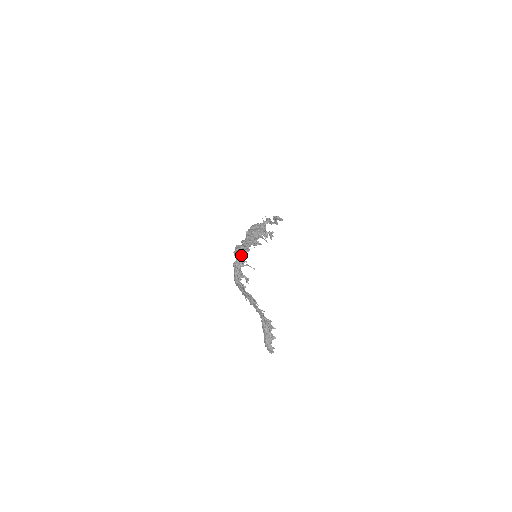
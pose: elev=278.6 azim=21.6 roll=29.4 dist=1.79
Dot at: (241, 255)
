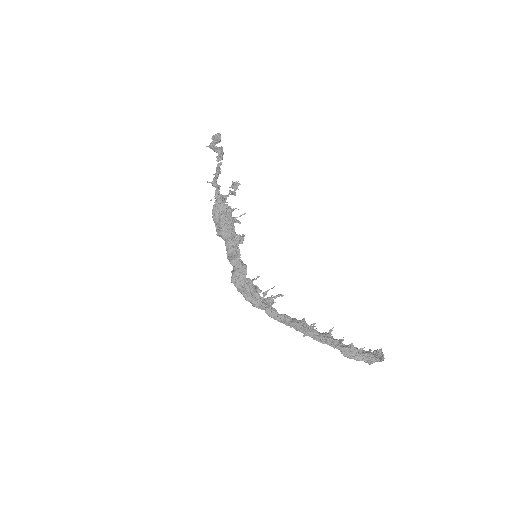
Dot at: (247, 289)
